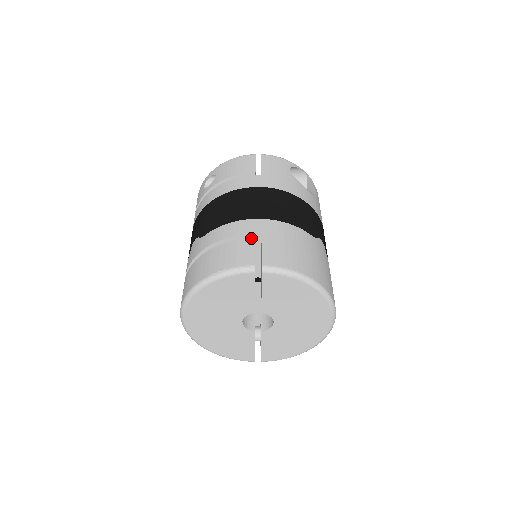
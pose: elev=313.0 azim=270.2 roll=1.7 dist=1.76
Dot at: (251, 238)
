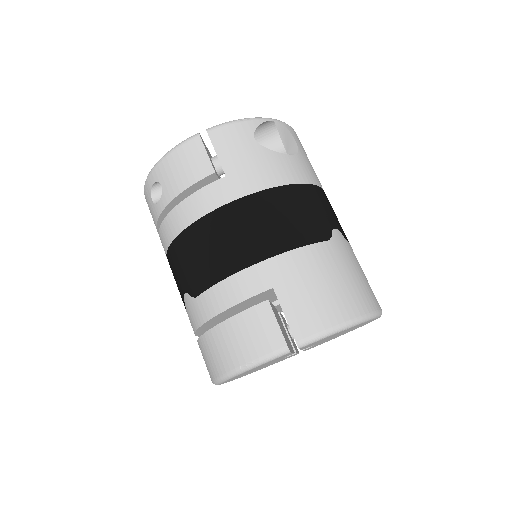
Dot at: (263, 302)
